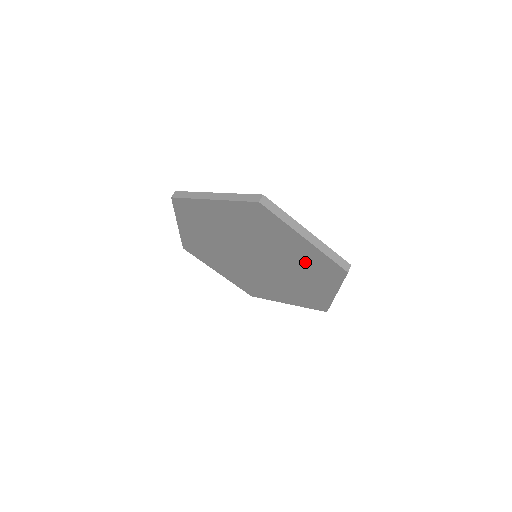
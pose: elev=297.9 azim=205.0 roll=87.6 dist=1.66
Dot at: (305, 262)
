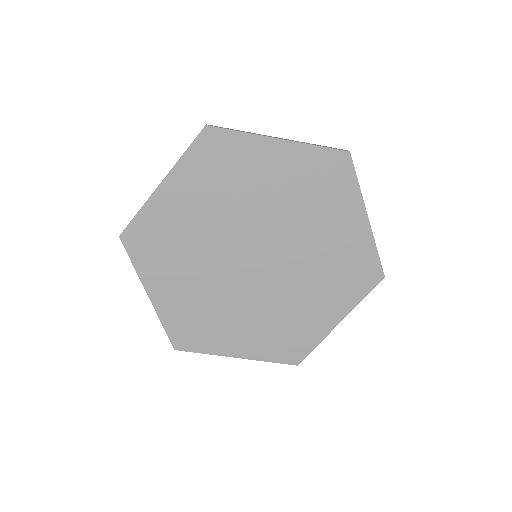
Dot at: (337, 261)
